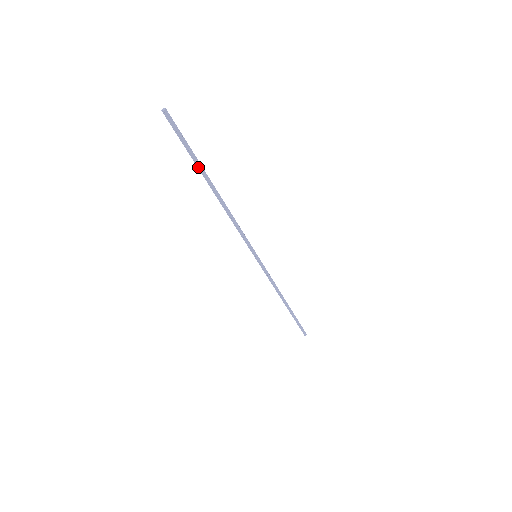
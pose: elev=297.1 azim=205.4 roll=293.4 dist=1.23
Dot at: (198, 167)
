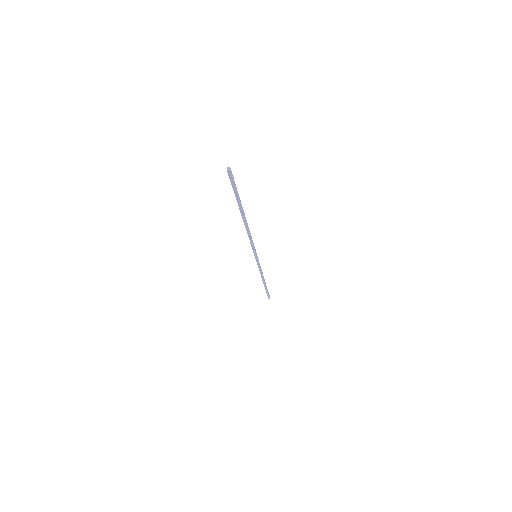
Dot at: (238, 203)
